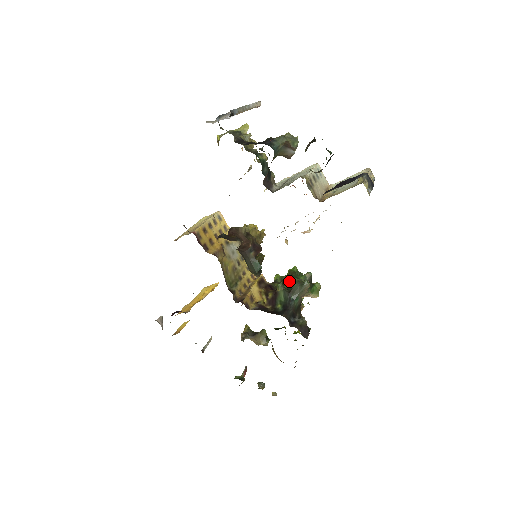
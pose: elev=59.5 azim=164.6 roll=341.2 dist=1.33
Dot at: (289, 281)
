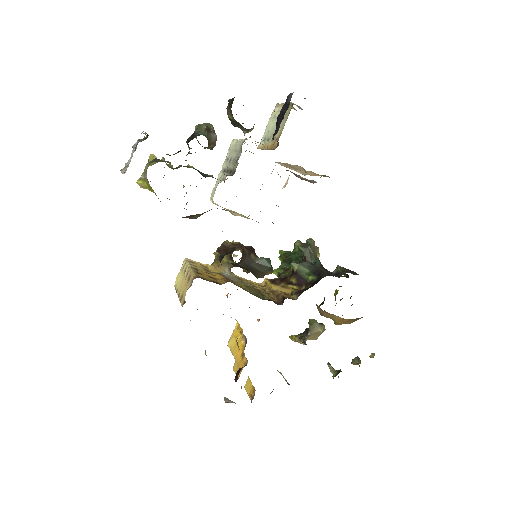
Dot at: (290, 262)
